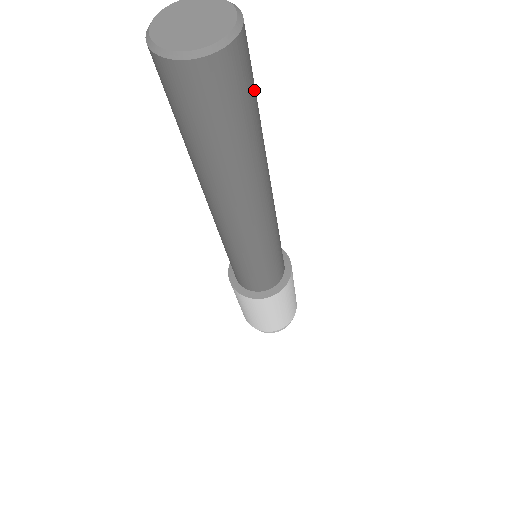
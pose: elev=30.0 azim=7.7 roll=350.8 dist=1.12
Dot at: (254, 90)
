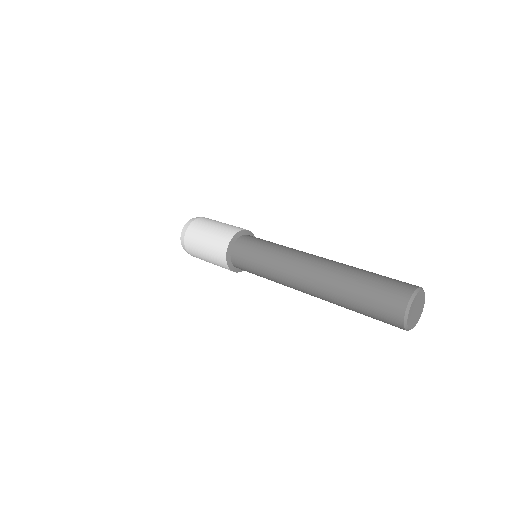
Dot at: occluded
